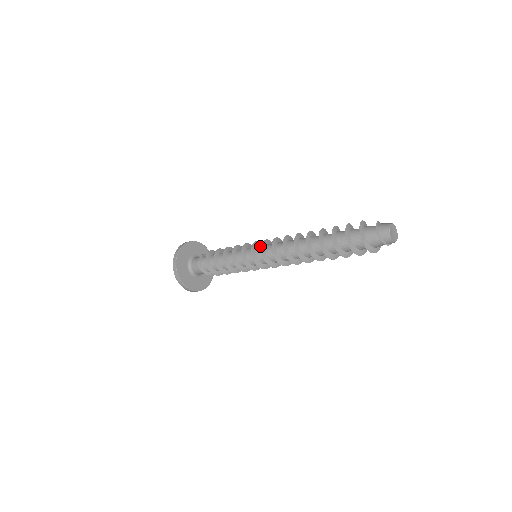
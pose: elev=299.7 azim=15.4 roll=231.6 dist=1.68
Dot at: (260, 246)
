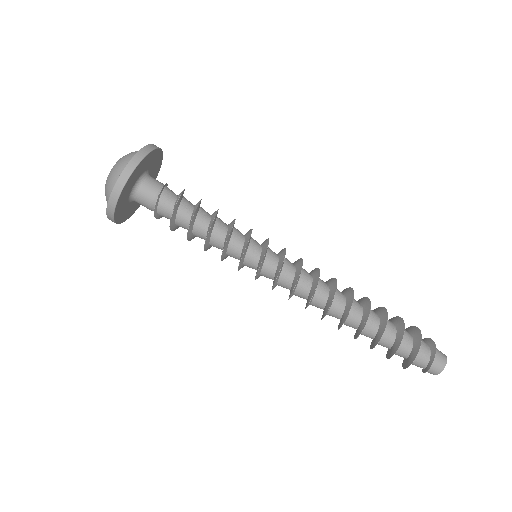
Dot at: (270, 261)
